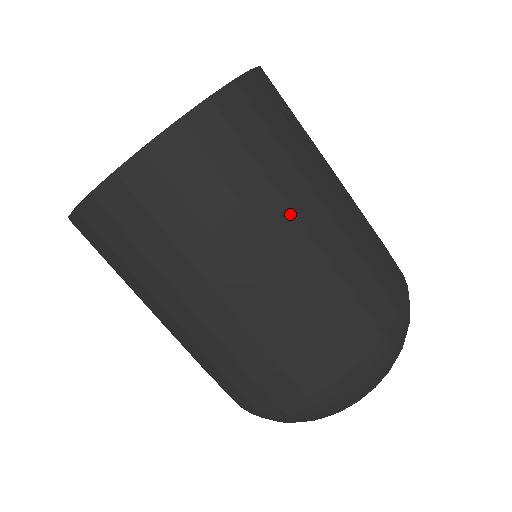
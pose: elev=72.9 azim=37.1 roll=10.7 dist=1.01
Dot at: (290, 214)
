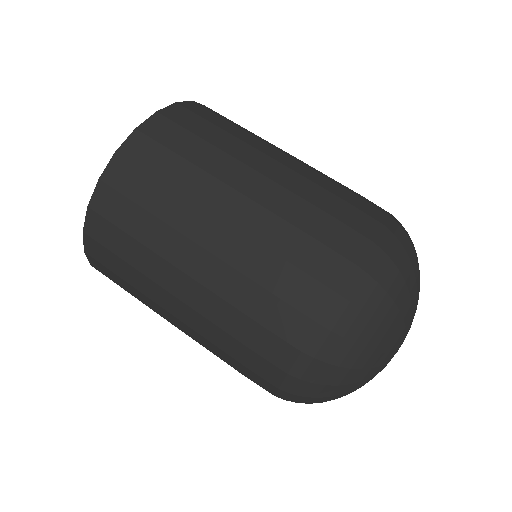
Dot at: (281, 149)
